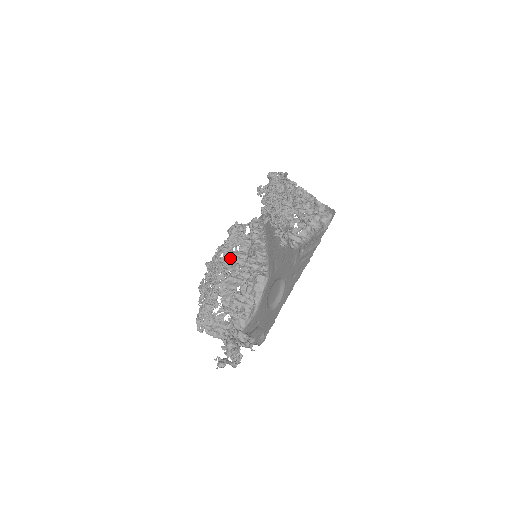
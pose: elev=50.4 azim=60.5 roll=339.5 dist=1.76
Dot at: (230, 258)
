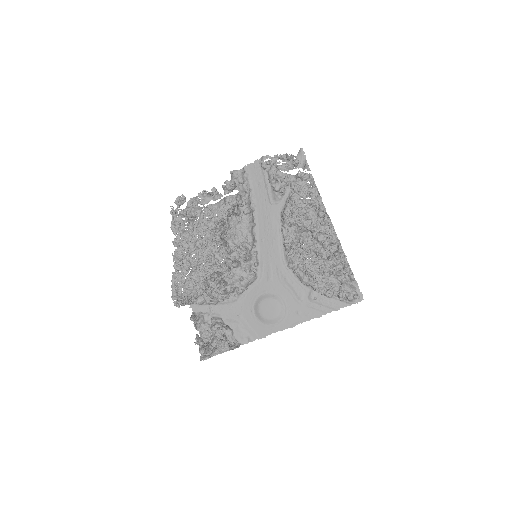
Dot at: (219, 231)
